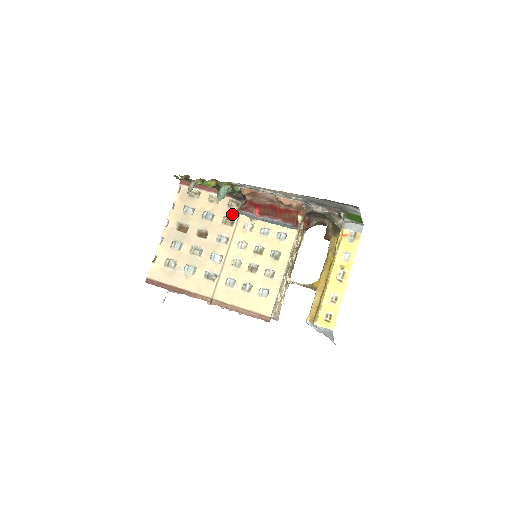
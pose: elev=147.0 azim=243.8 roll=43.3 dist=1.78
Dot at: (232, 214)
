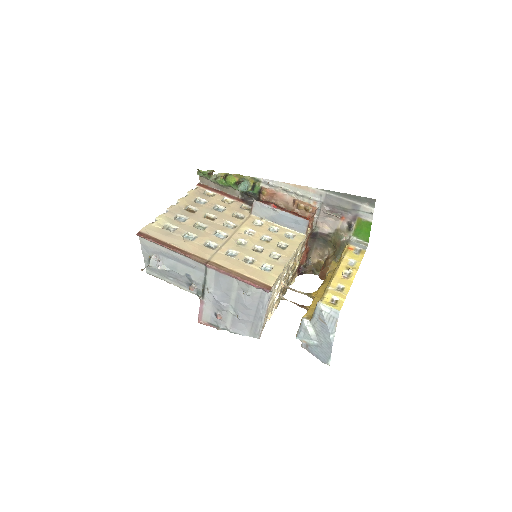
Dot at: (243, 213)
